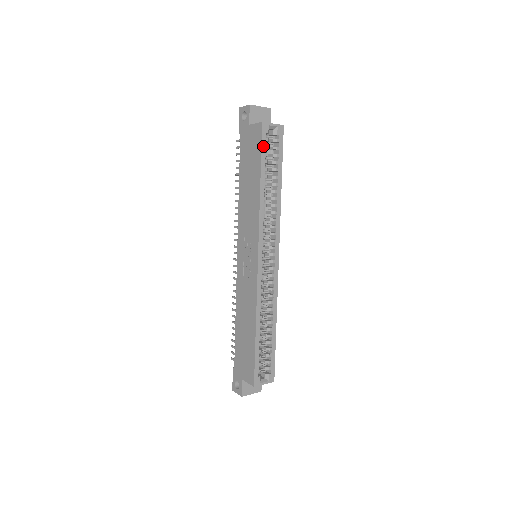
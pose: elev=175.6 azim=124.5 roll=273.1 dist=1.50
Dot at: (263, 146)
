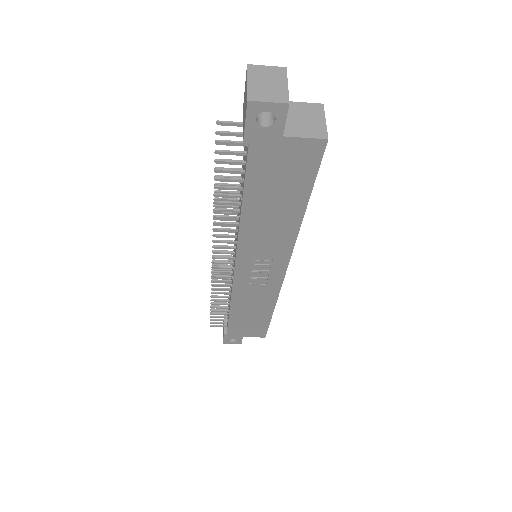
Dot at: (318, 168)
